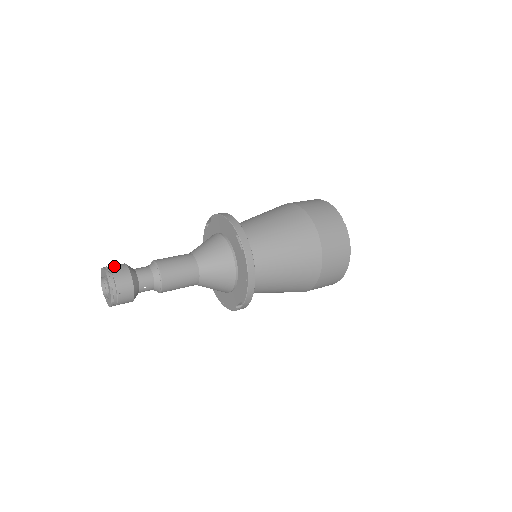
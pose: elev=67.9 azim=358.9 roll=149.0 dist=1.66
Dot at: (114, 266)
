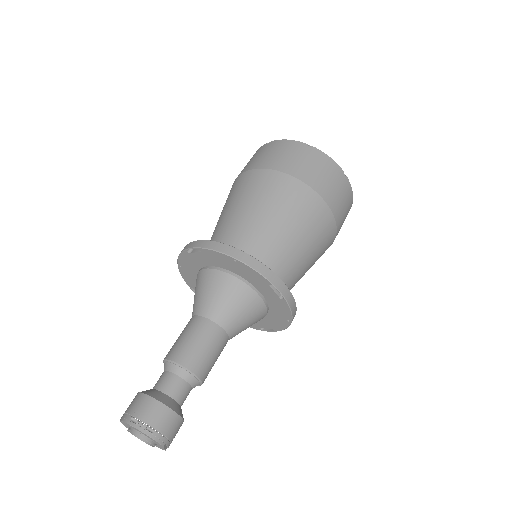
Dot at: (146, 415)
